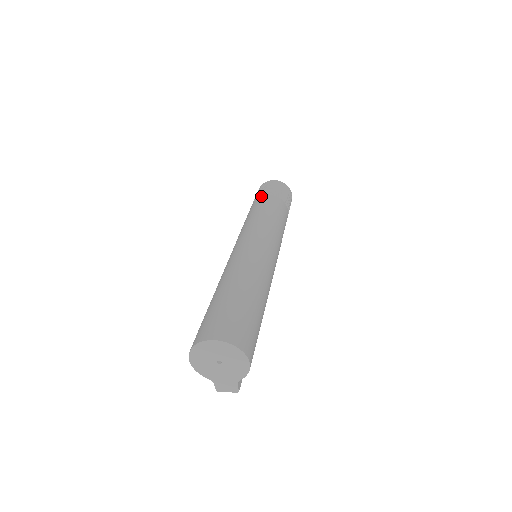
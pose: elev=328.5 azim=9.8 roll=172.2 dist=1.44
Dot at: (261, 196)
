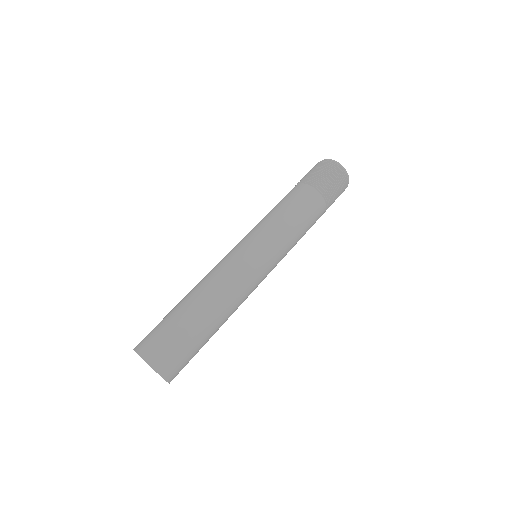
Dot at: (312, 187)
